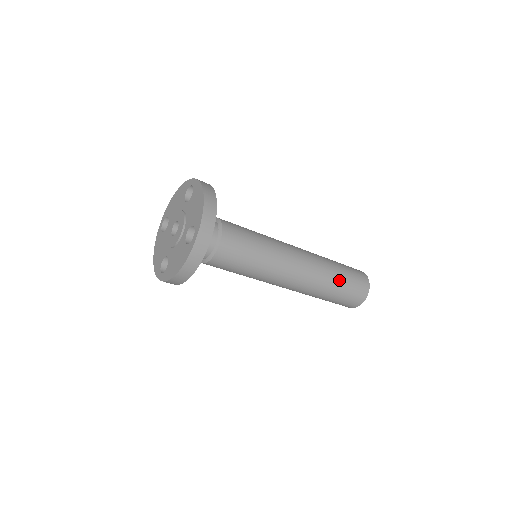
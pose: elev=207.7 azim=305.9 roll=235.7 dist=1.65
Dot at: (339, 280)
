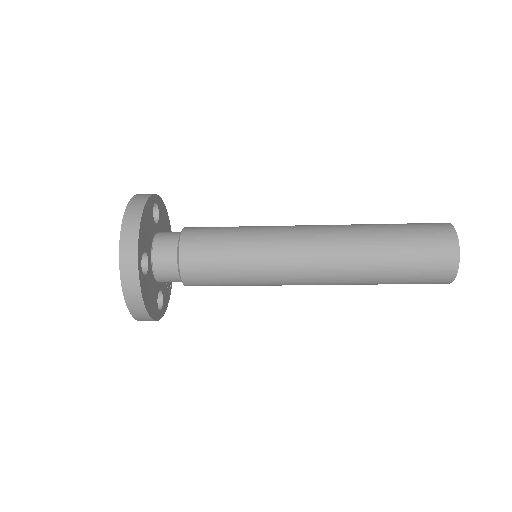
Dot at: (390, 251)
